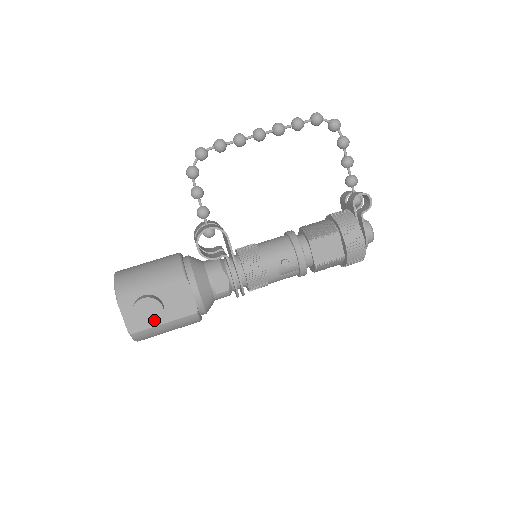
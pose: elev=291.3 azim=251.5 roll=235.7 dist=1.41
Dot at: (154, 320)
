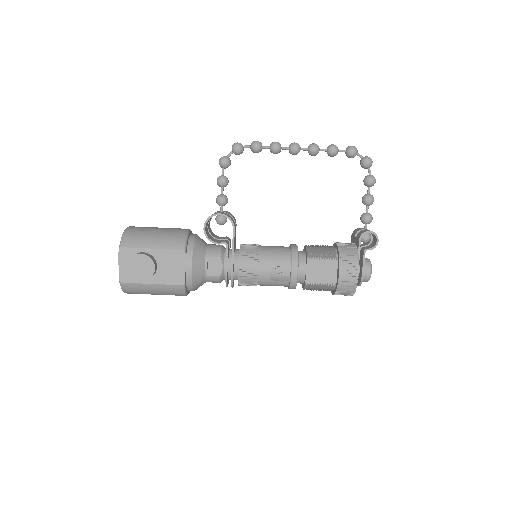
Dot at: (144, 276)
